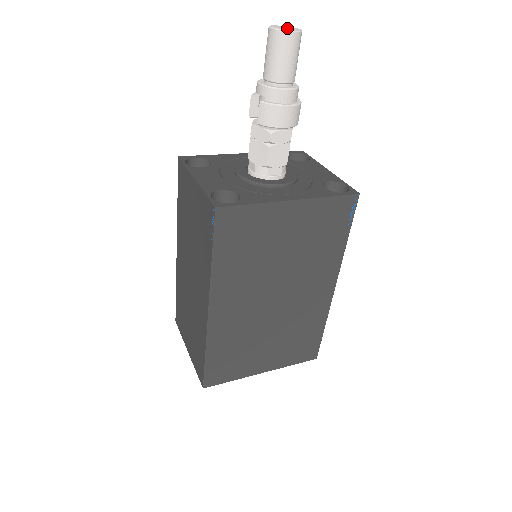
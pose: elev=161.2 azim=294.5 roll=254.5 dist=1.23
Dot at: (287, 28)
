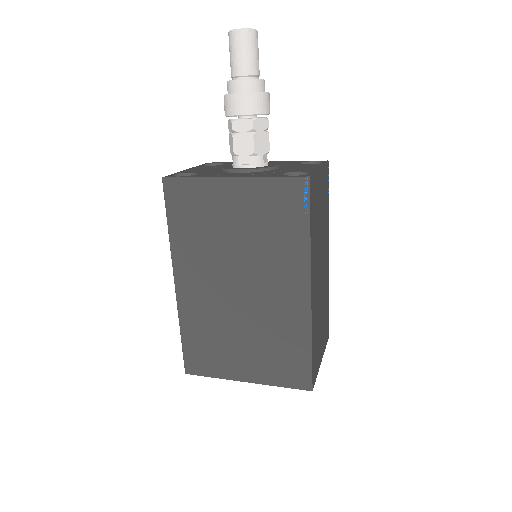
Dot at: occluded
